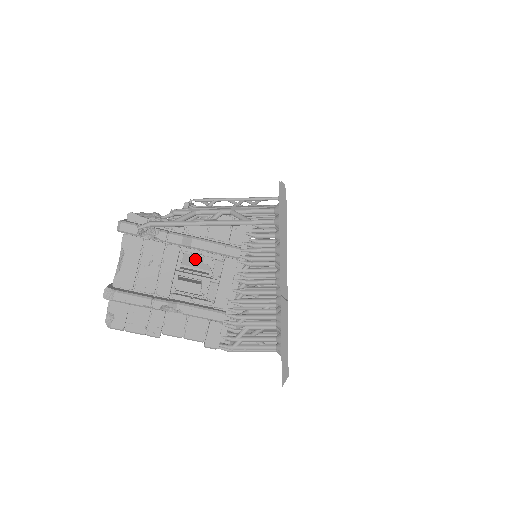
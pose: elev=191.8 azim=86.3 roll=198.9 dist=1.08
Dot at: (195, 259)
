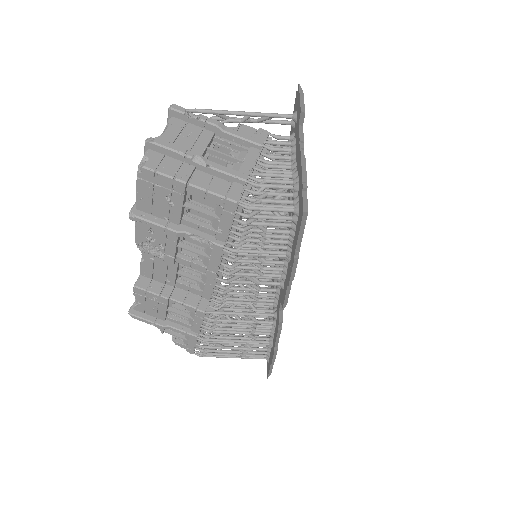
Dot at: occluded
